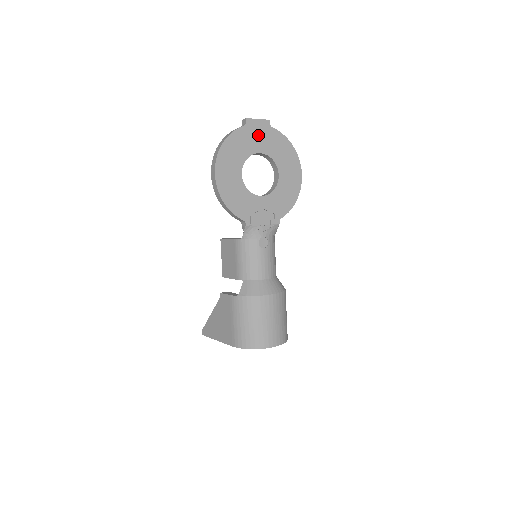
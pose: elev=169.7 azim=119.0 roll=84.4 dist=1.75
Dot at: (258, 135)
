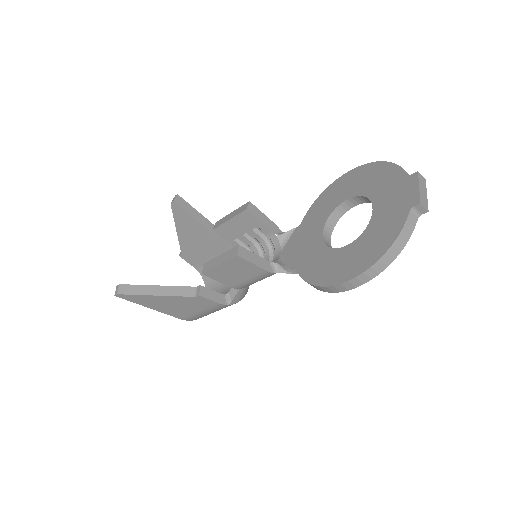
Dot at: occluded
